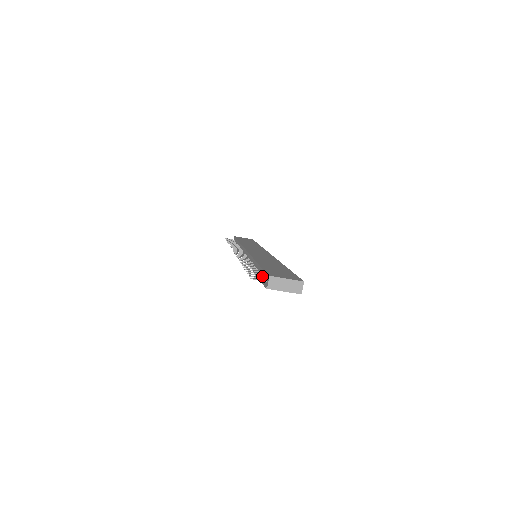
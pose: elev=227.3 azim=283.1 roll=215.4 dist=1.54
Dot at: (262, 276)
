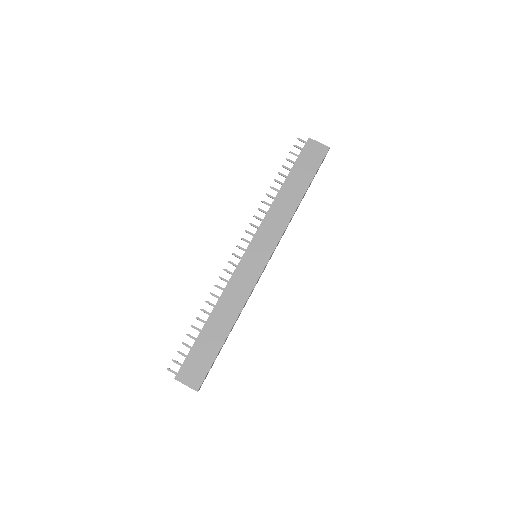
Dot at: (299, 156)
